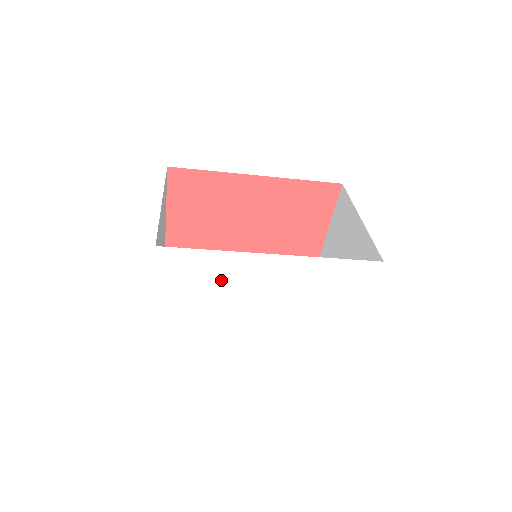
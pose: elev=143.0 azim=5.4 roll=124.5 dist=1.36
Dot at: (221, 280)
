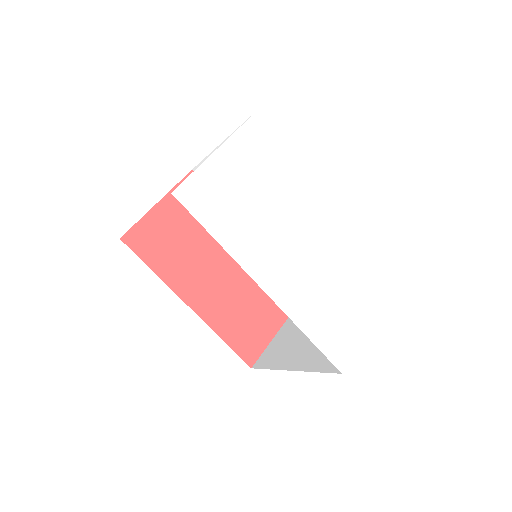
Dot at: (284, 182)
